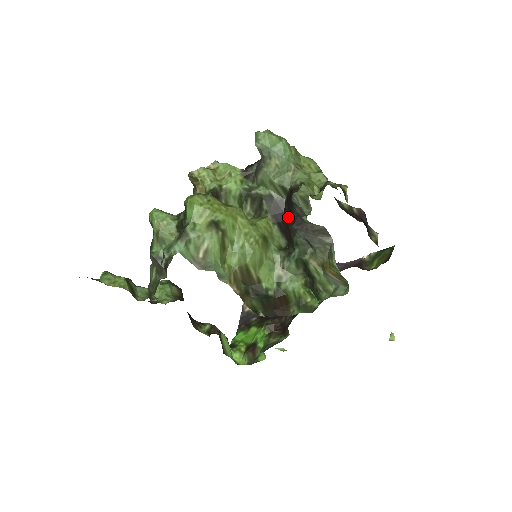
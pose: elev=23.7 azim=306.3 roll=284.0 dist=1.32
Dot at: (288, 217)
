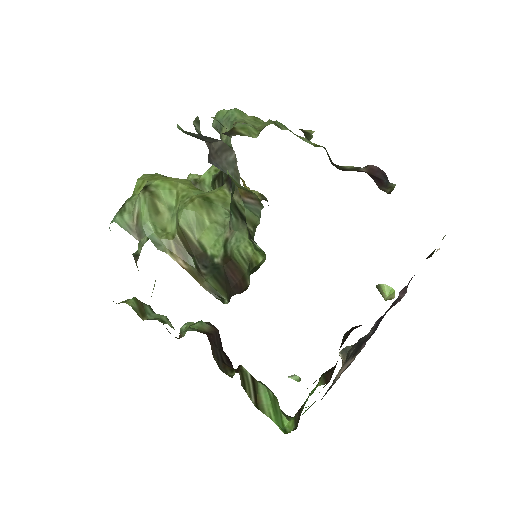
Dot at: occluded
